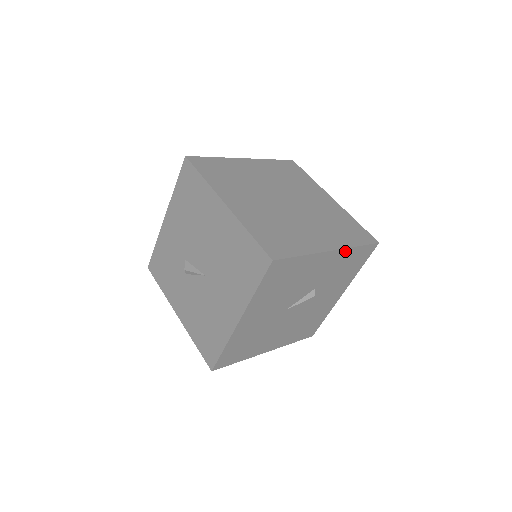
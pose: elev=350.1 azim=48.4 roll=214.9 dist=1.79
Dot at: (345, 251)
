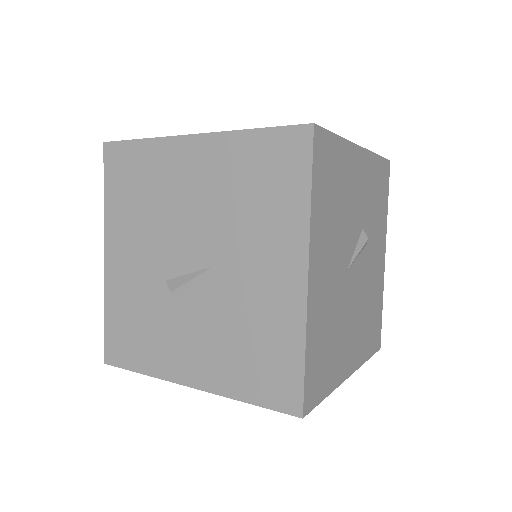
Dot at: (370, 158)
